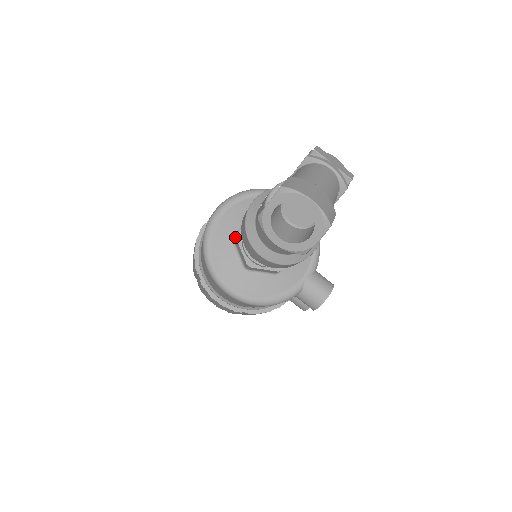
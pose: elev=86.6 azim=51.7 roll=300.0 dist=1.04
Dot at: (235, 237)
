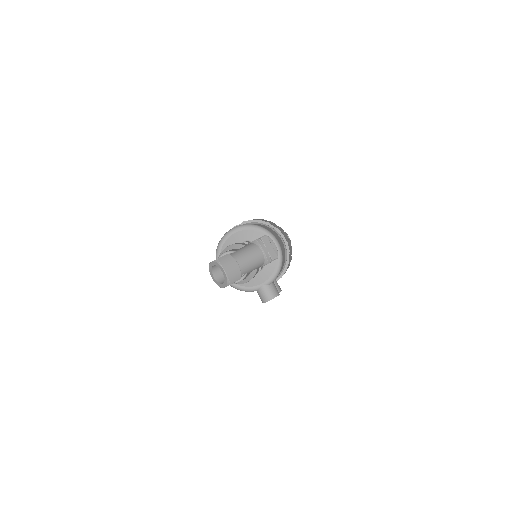
Dot at: occluded
